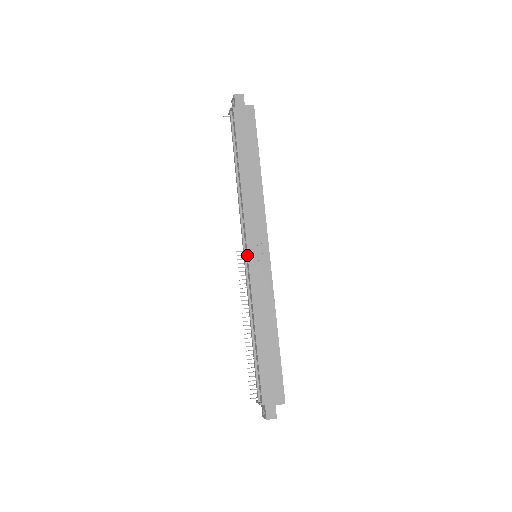
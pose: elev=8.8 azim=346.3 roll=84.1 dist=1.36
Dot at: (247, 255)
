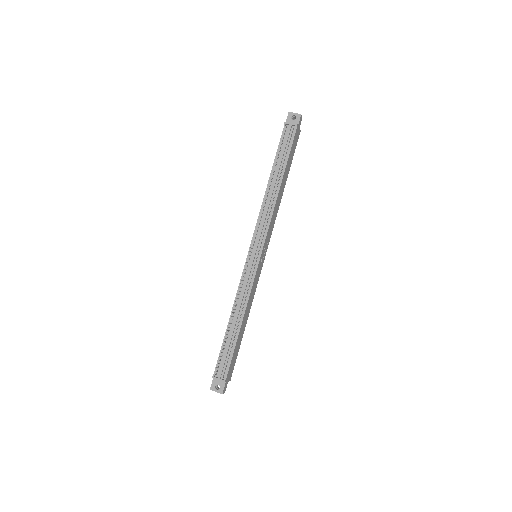
Dot at: (260, 256)
